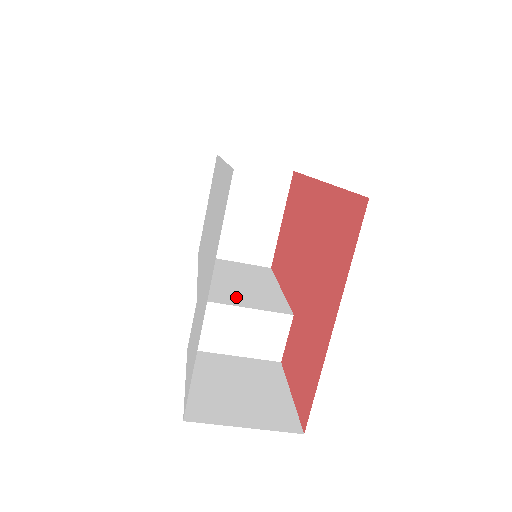
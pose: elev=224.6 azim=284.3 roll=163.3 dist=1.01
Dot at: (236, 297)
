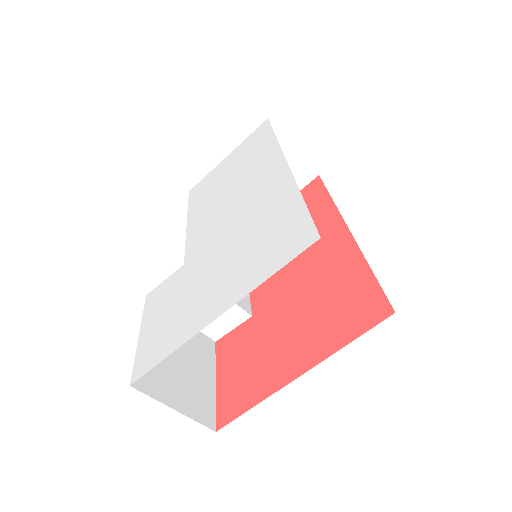
Dot at: occluded
